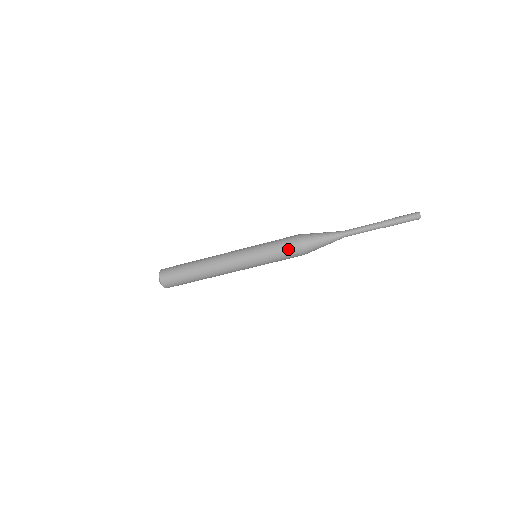
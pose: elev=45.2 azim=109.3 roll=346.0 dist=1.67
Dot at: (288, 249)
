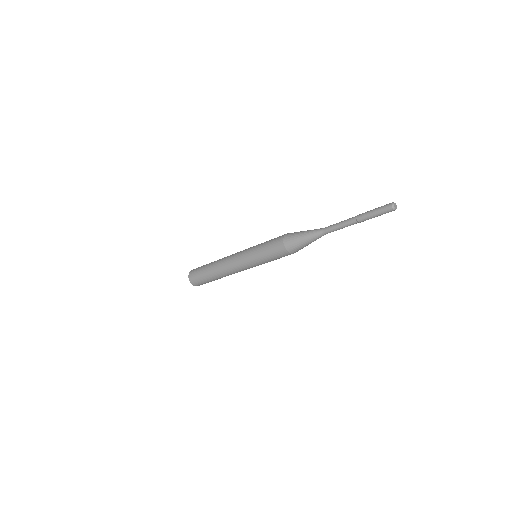
Dot at: (274, 244)
